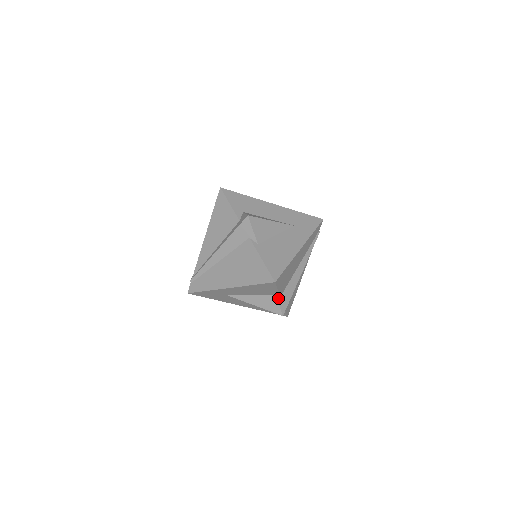
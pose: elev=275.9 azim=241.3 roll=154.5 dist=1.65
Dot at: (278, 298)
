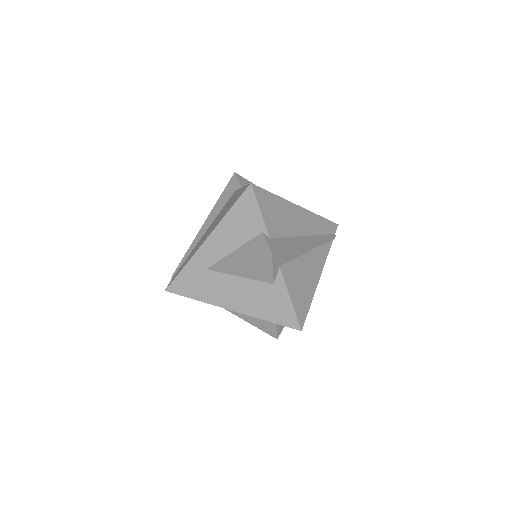
Dot at: (266, 237)
